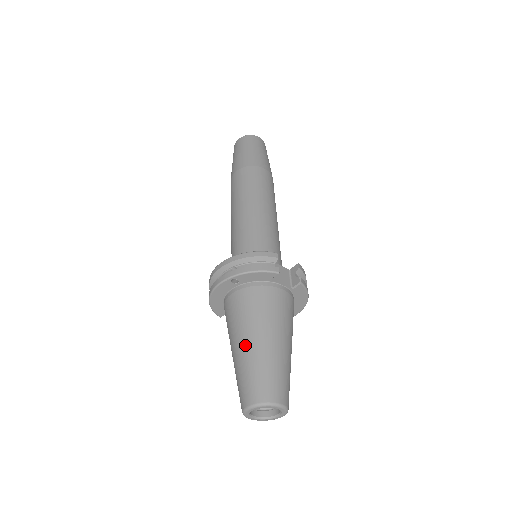
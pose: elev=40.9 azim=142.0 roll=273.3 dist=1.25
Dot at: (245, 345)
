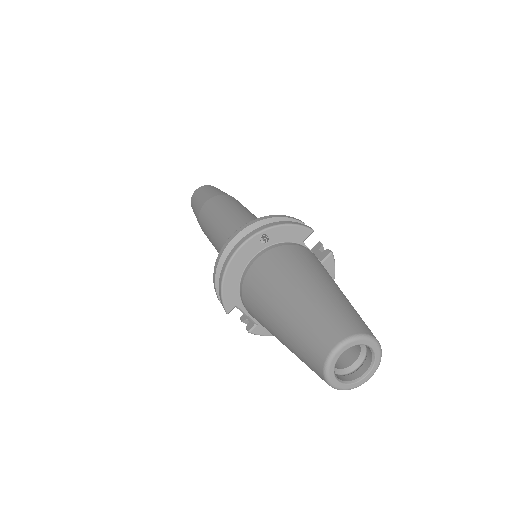
Dot at: (302, 289)
